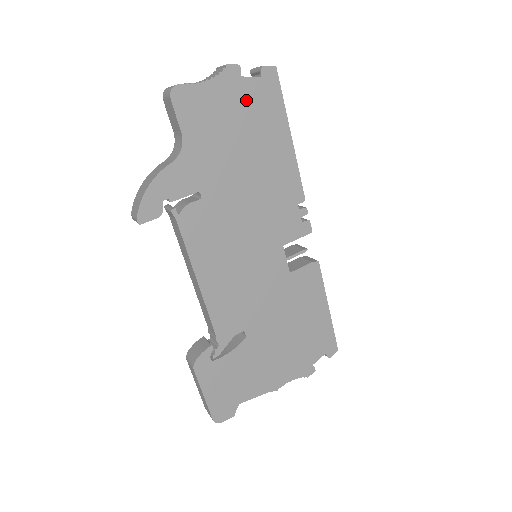
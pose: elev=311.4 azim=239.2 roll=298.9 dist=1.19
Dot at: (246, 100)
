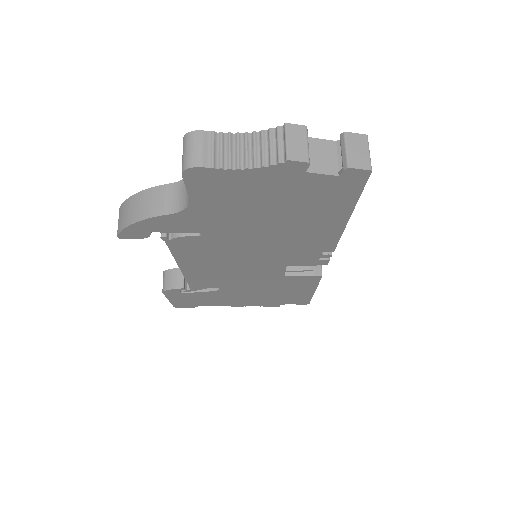
Dot at: (300, 189)
